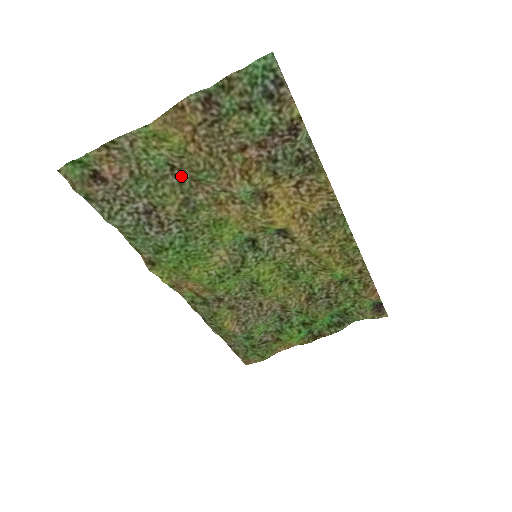
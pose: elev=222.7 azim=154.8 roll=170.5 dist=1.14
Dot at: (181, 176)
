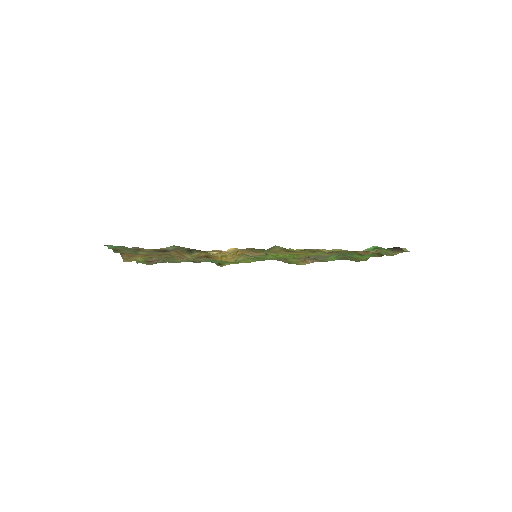
Dot at: occluded
